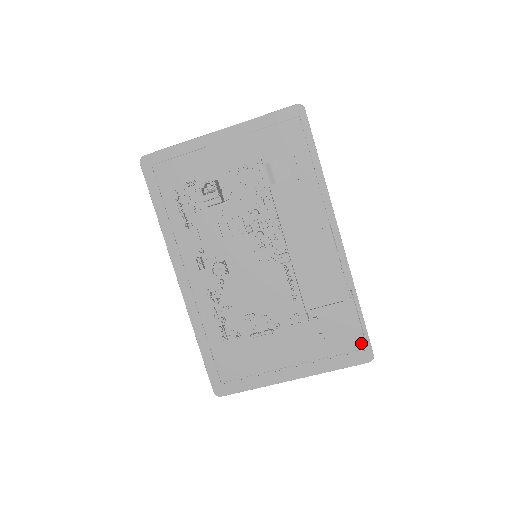
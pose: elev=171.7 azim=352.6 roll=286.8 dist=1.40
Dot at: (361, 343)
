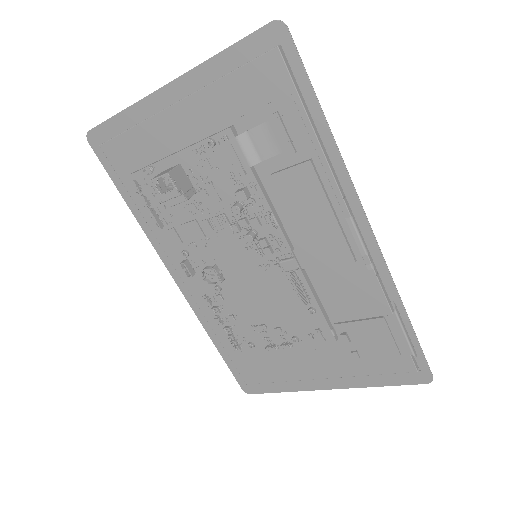
Dot at: (412, 365)
